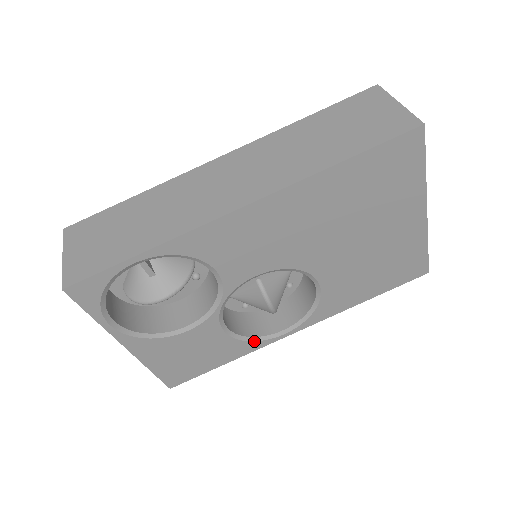
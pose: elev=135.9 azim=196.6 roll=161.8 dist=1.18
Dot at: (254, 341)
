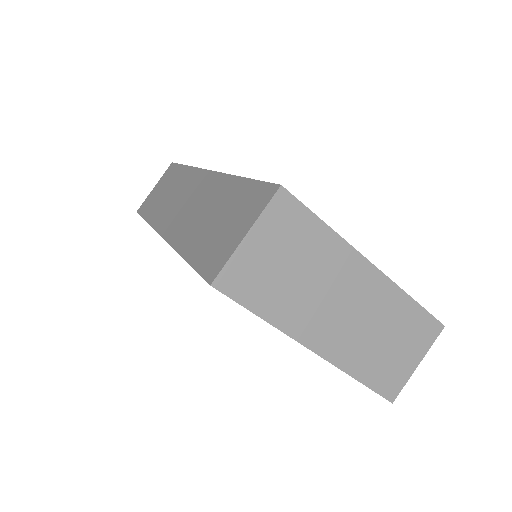
Dot at: occluded
